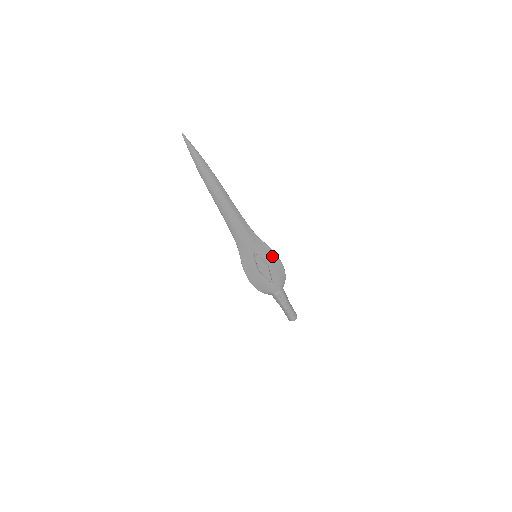
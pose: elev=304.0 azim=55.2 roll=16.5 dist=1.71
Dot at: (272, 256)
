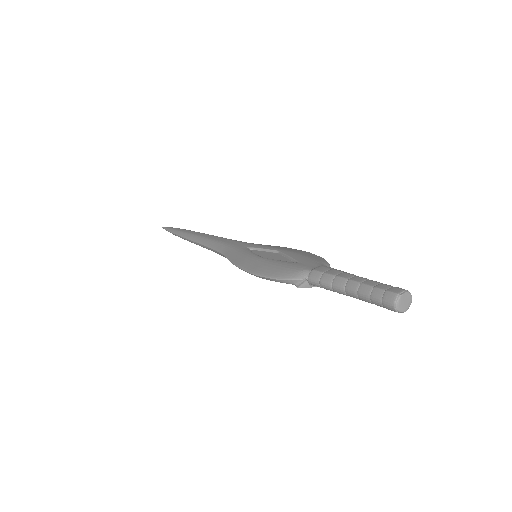
Dot at: (283, 248)
